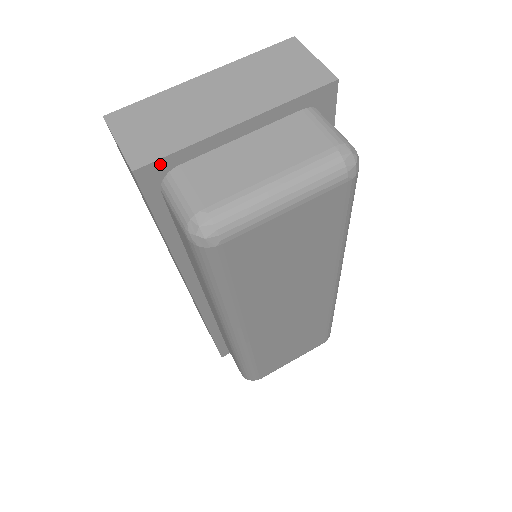
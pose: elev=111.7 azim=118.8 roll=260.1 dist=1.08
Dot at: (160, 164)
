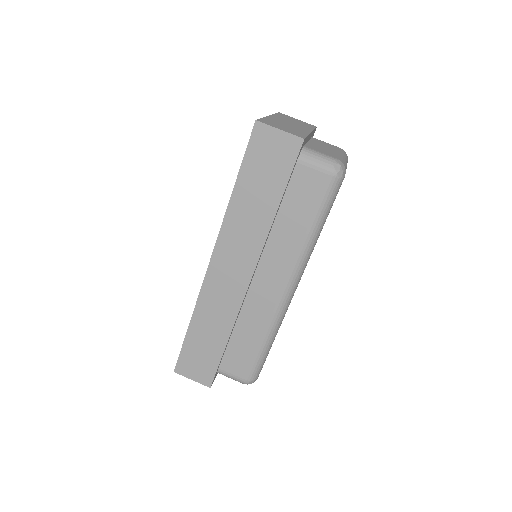
Dot at: occluded
